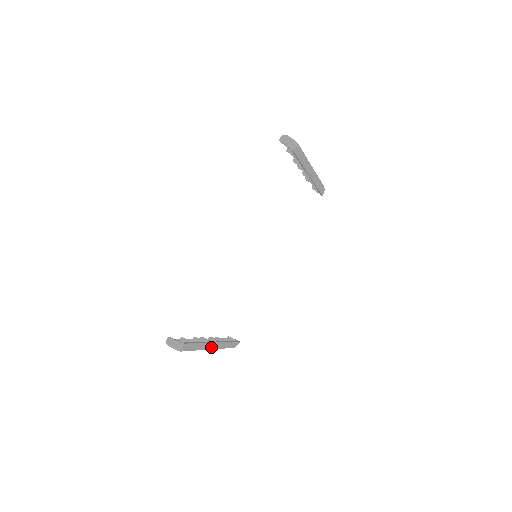
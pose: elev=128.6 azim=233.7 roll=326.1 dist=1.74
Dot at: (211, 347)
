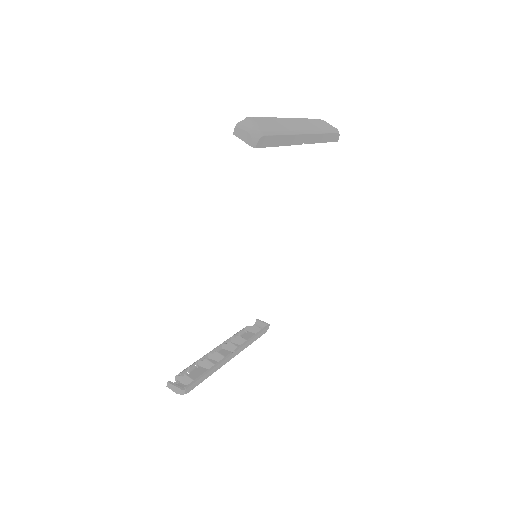
Dot at: (228, 360)
